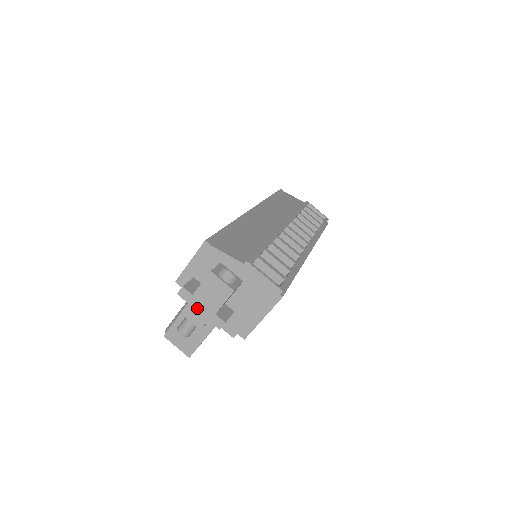
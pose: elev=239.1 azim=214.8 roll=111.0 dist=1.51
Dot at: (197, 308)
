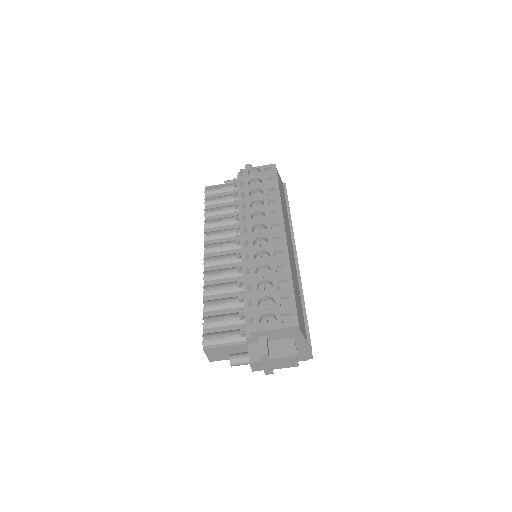
Dot at: (264, 364)
